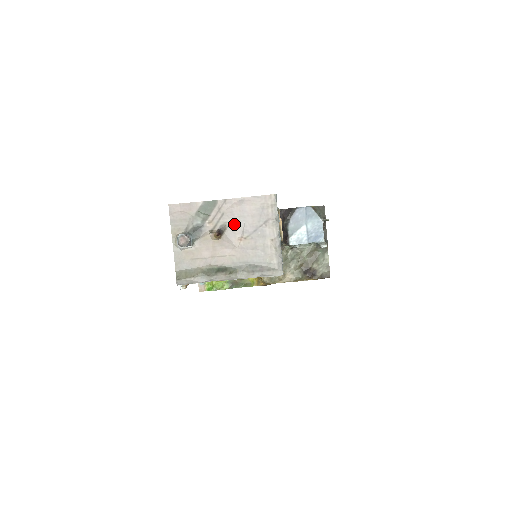
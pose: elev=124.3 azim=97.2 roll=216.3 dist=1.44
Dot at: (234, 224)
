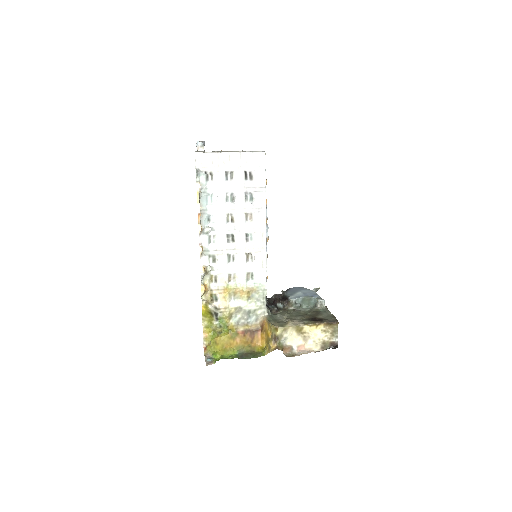
Dot at: occluded
